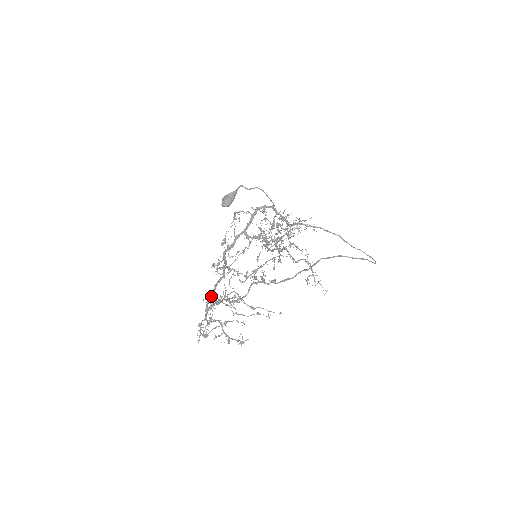
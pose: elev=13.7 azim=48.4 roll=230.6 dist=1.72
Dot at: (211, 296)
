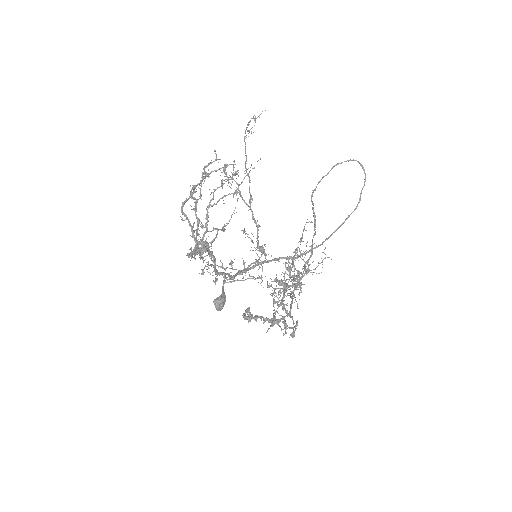
Dot at: occluded
